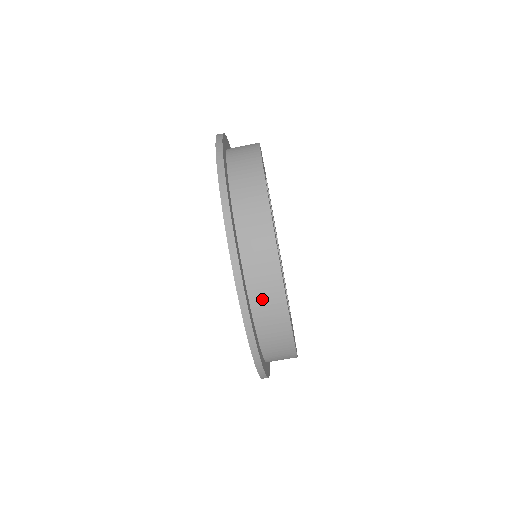
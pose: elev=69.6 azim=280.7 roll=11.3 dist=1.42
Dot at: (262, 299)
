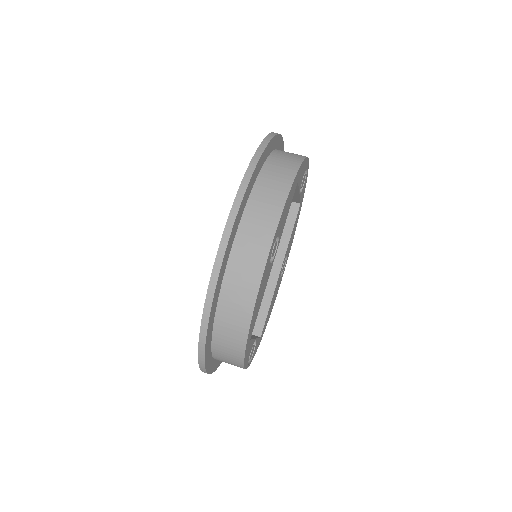
Dot at: (239, 271)
